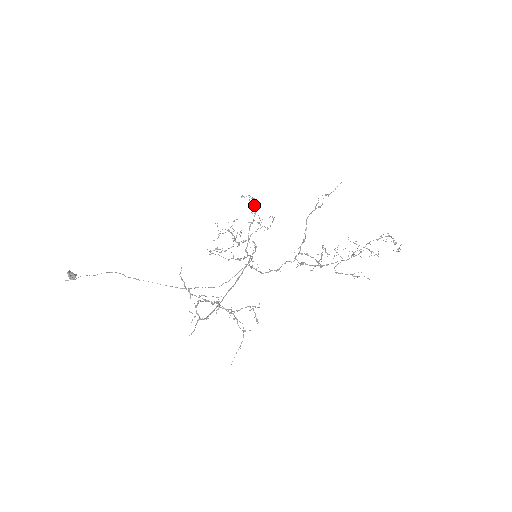
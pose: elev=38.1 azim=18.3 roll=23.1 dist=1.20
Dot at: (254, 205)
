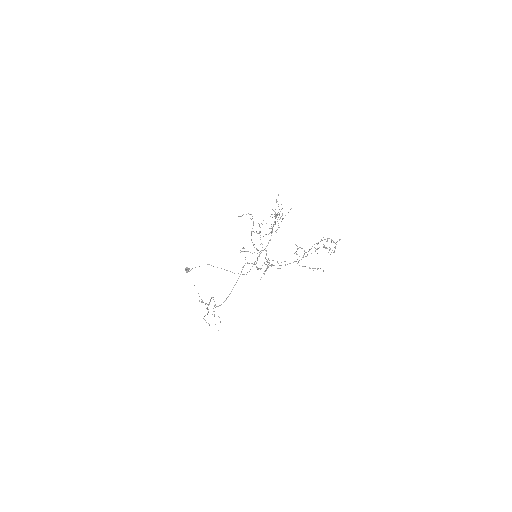
Dot at: occluded
